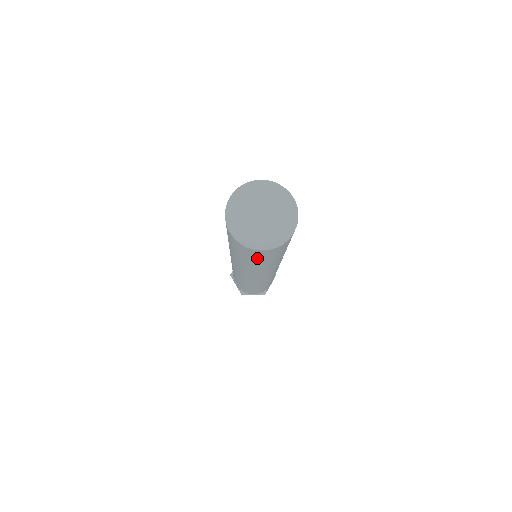
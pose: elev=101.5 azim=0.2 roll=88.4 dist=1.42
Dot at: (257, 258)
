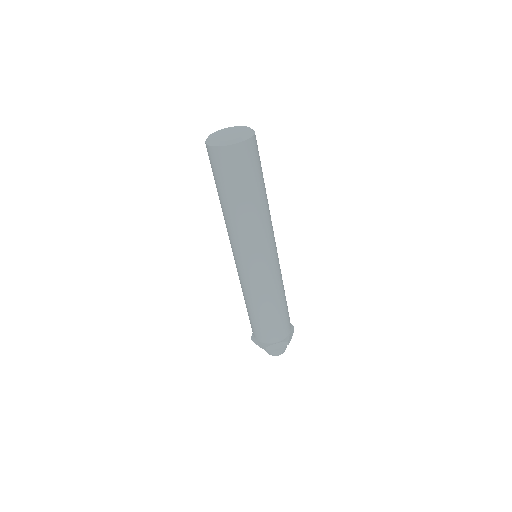
Dot at: (237, 172)
